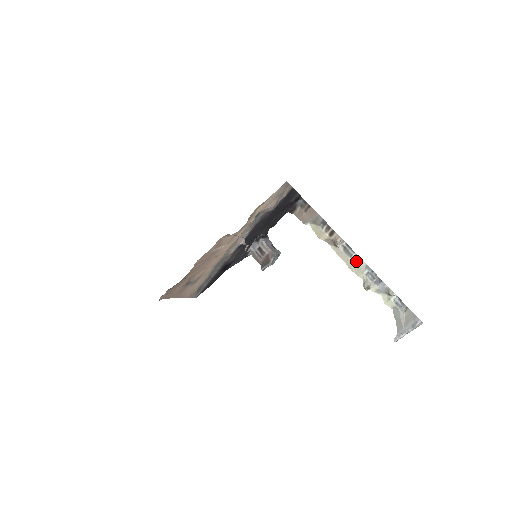
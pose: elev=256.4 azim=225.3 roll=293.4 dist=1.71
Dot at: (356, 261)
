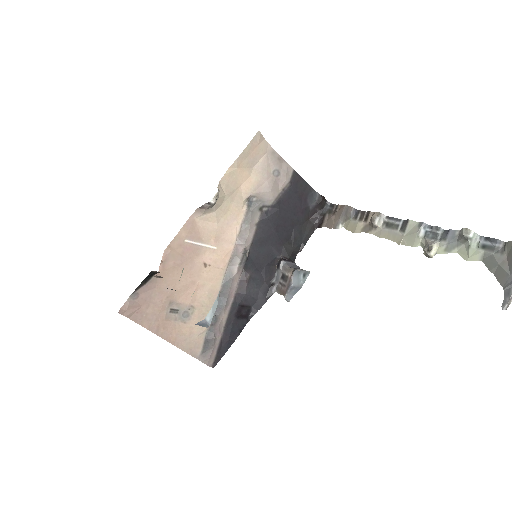
Dot at: (404, 228)
